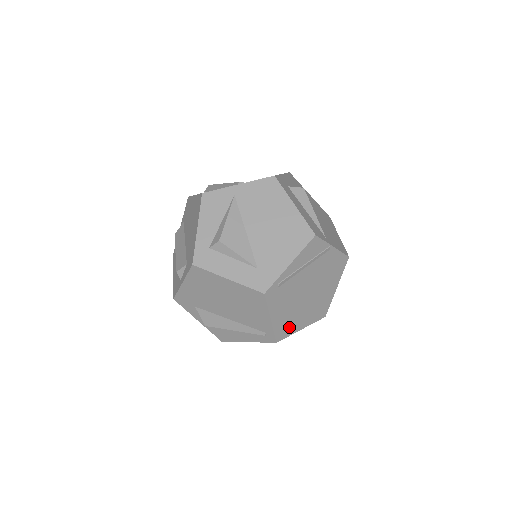
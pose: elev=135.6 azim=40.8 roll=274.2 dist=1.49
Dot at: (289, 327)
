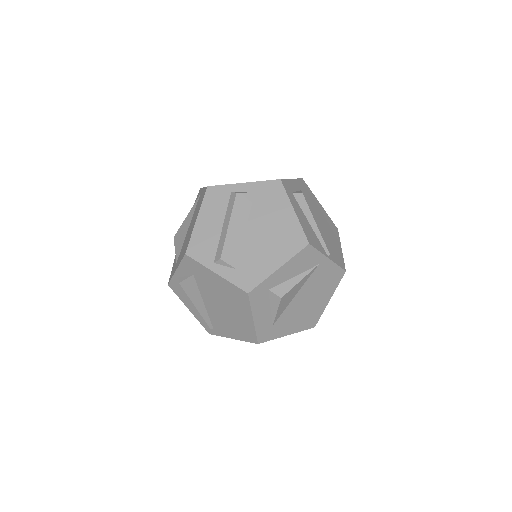
Dot at: occluded
